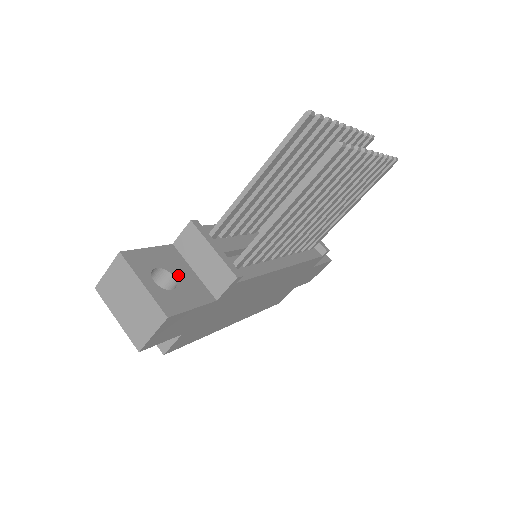
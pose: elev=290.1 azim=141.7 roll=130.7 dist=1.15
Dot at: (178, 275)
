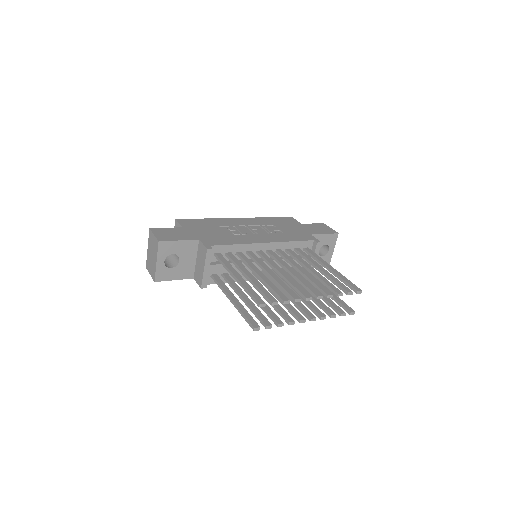
Dot at: (183, 260)
